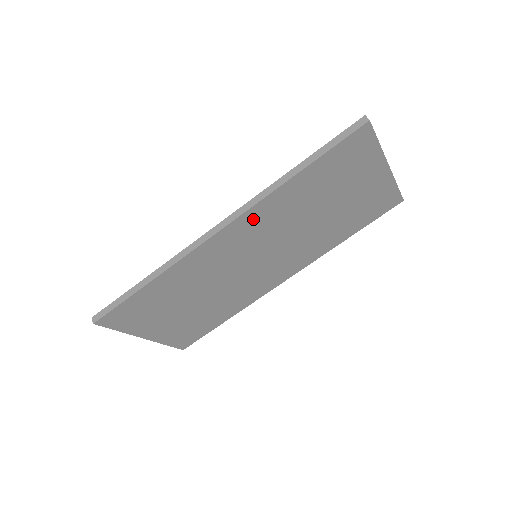
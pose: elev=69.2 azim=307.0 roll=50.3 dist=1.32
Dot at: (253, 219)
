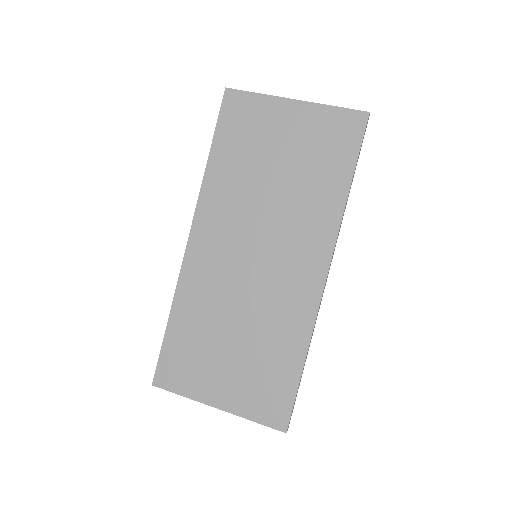
Dot at: (209, 215)
